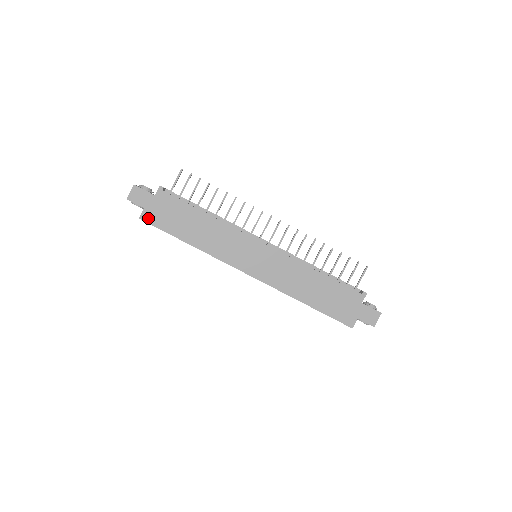
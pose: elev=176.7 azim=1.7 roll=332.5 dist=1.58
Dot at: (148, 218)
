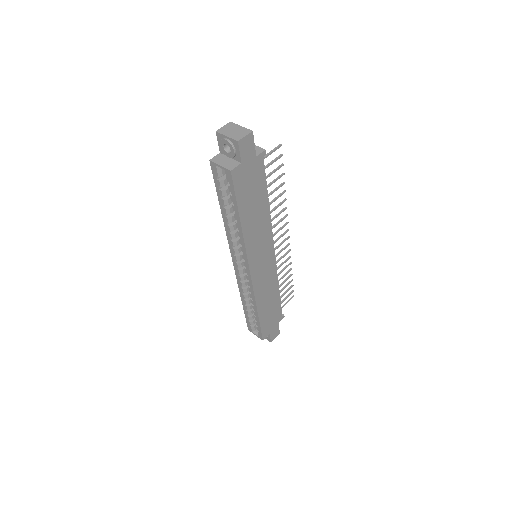
Dot at: (237, 176)
